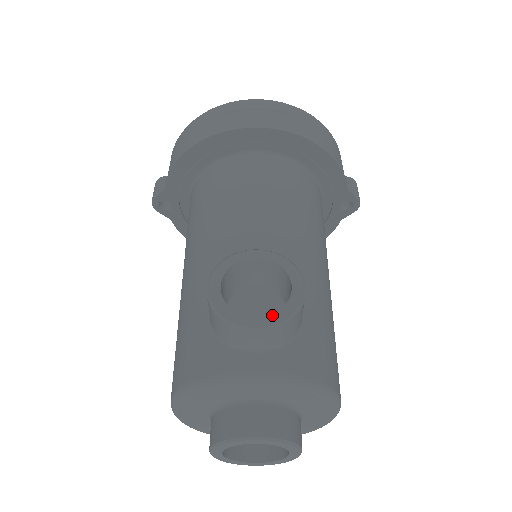
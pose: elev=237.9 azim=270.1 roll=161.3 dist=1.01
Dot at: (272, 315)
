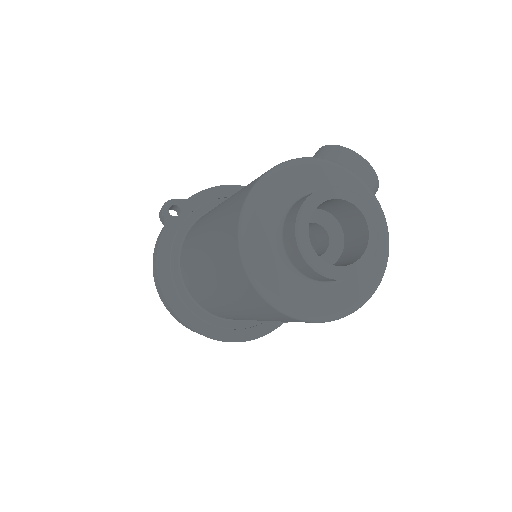
Dot at: occluded
